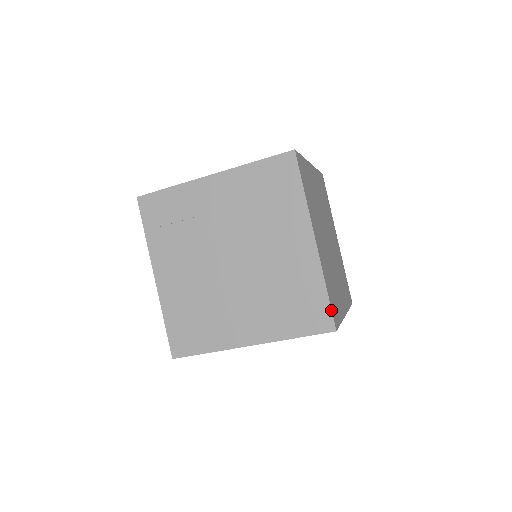
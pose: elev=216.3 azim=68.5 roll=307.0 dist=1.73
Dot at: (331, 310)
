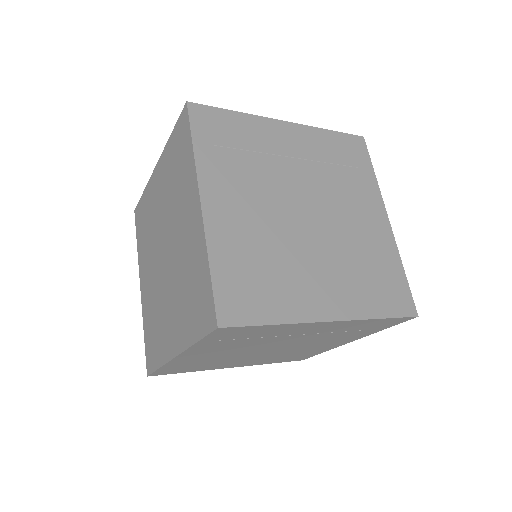
Dot at: occluded
